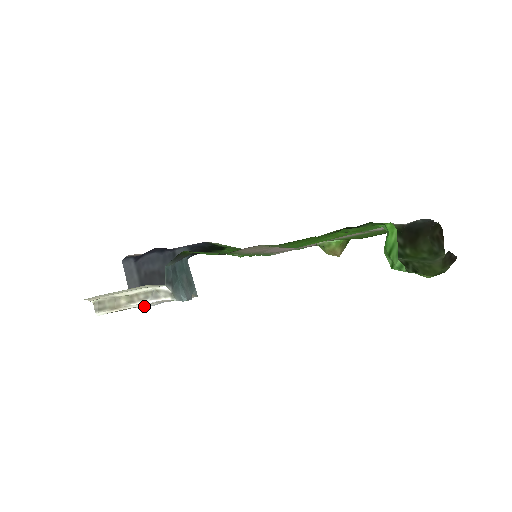
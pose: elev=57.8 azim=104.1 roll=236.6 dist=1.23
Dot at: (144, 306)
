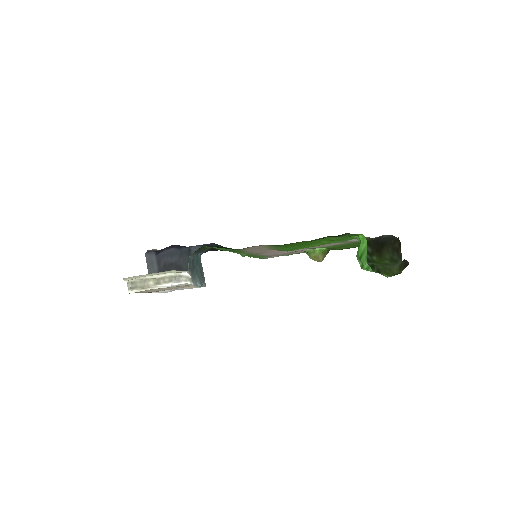
Dot at: (160, 292)
